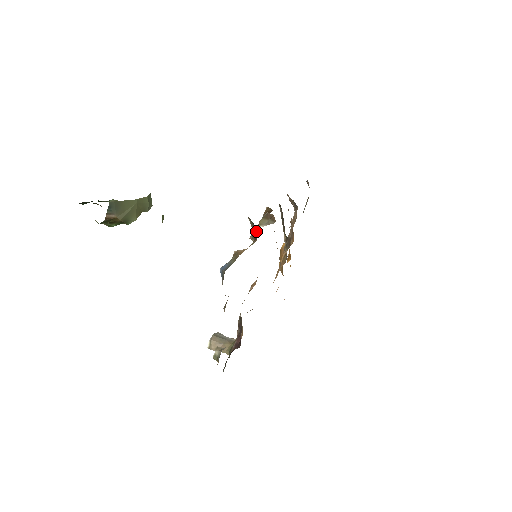
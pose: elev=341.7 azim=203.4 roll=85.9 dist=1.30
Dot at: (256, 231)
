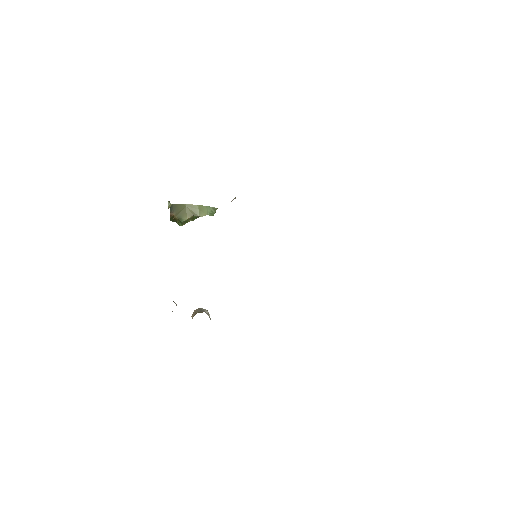
Dot at: occluded
